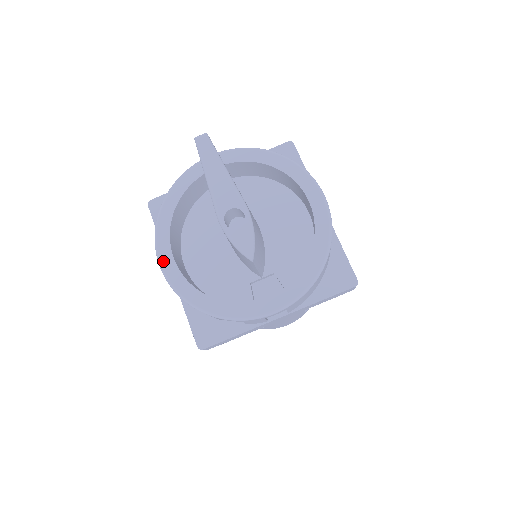
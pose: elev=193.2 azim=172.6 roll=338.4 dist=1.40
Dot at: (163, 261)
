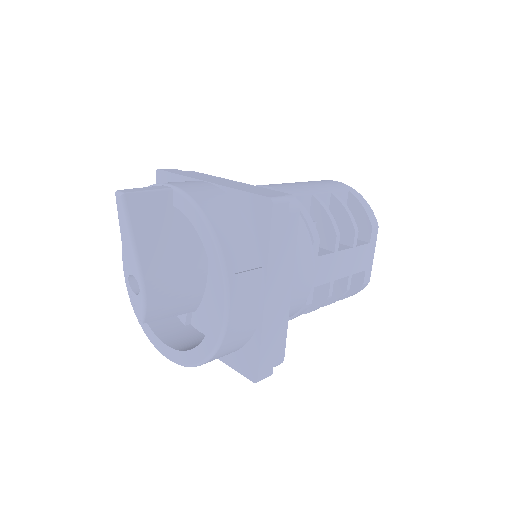
Dot at: occluded
